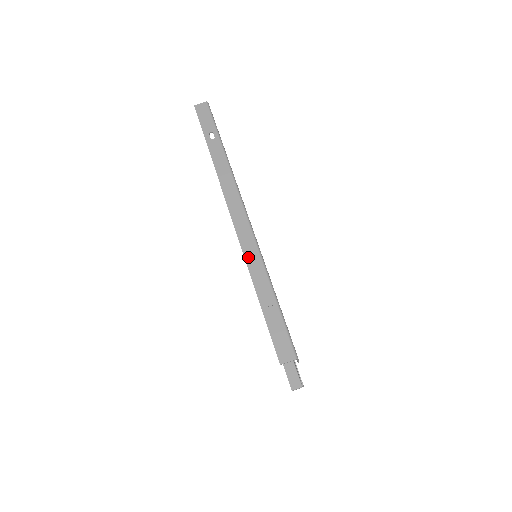
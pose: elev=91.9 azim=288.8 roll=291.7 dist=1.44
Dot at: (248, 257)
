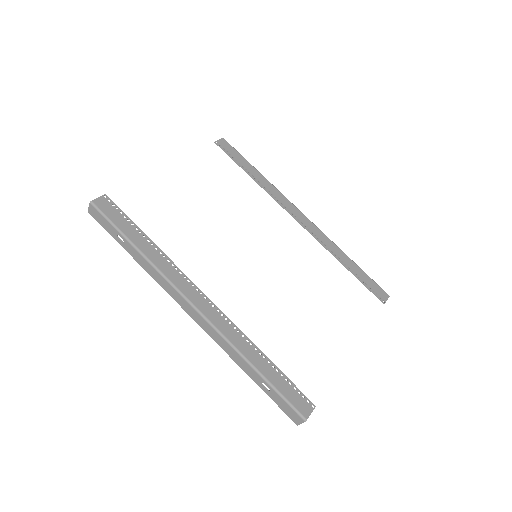
Dot at: (222, 347)
